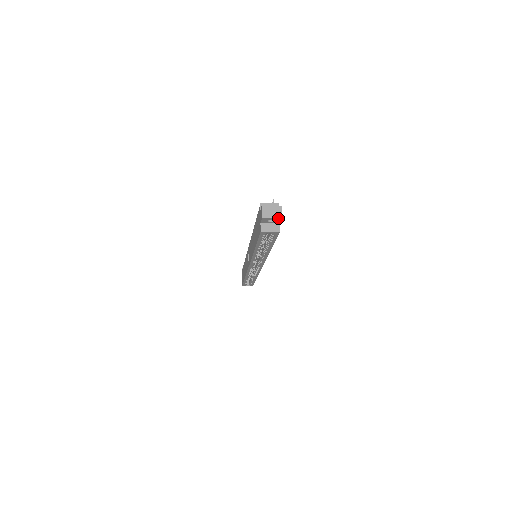
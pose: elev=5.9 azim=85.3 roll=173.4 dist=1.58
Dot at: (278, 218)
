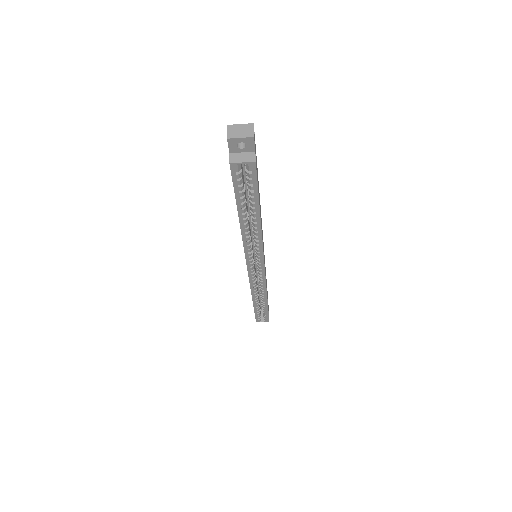
Dot at: (249, 137)
